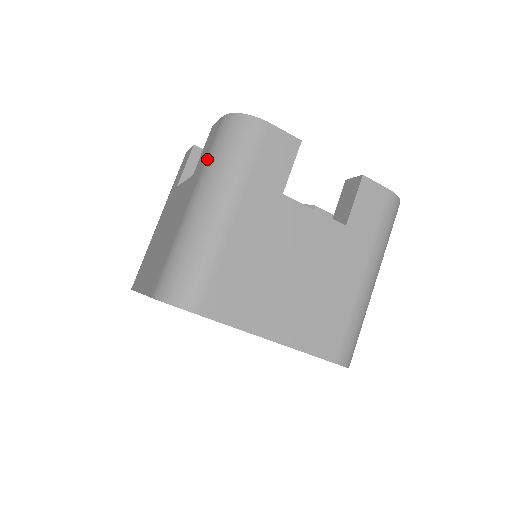
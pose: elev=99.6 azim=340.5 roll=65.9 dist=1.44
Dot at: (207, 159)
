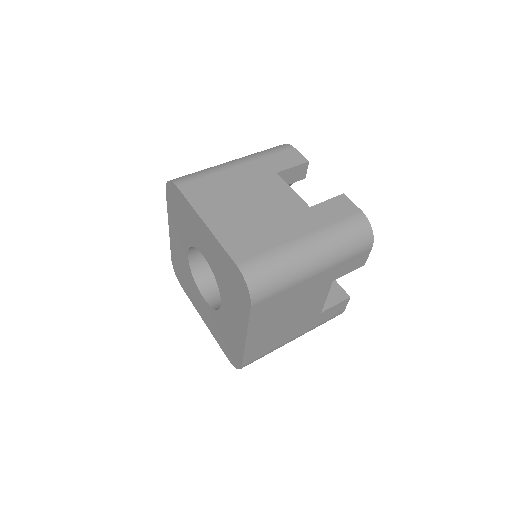
Dot at: occluded
